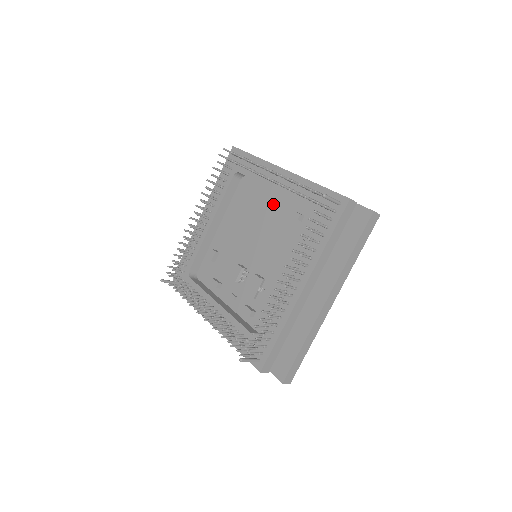
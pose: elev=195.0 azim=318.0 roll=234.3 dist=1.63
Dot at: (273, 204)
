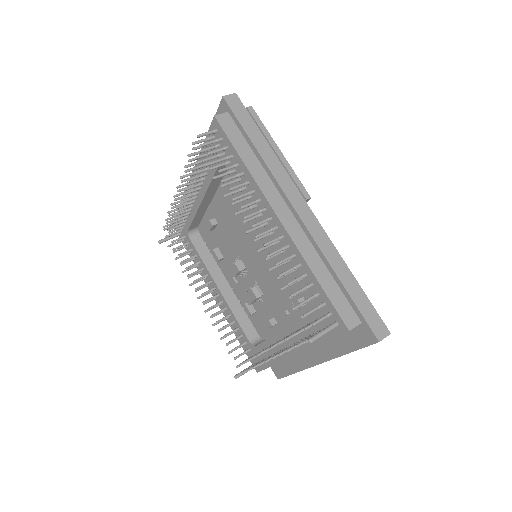
Dot at: occluded
